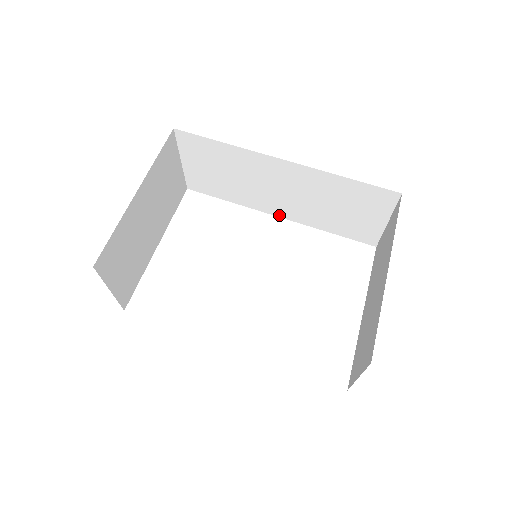
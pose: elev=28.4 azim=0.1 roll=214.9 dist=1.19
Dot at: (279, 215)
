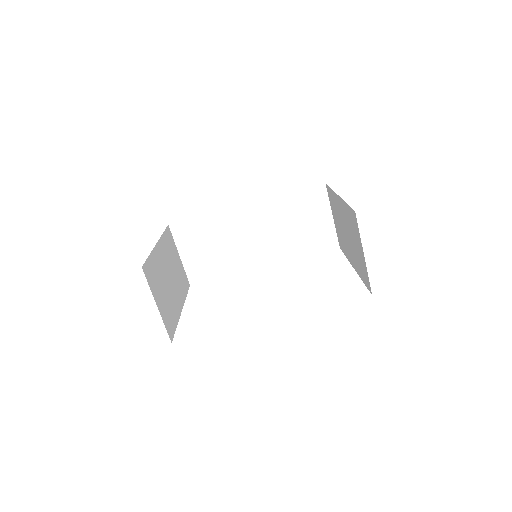
Dot at: (263, 265)
